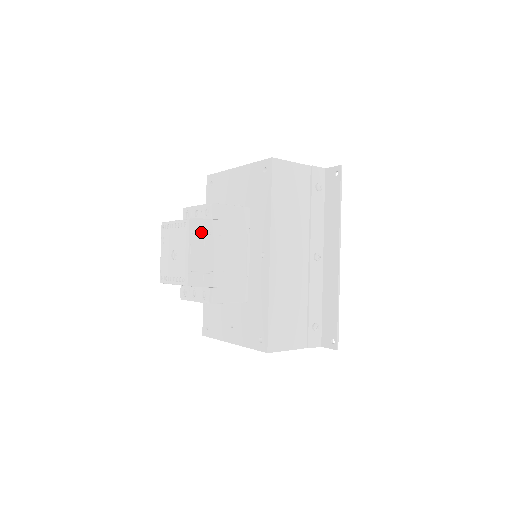
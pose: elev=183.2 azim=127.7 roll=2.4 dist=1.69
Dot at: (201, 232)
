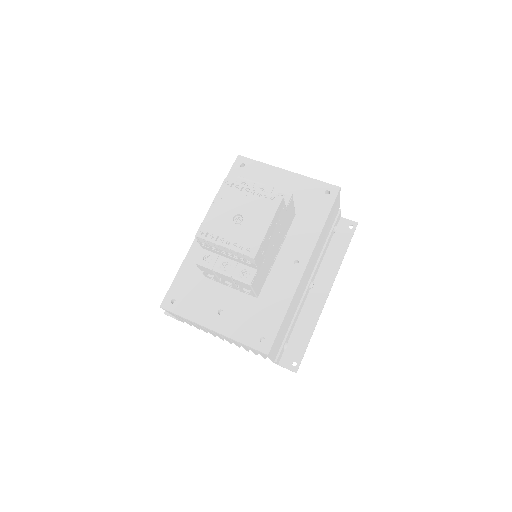
Dot at: (279, 214)
